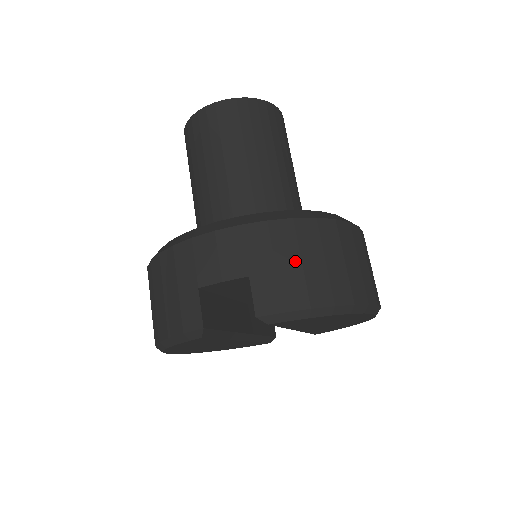
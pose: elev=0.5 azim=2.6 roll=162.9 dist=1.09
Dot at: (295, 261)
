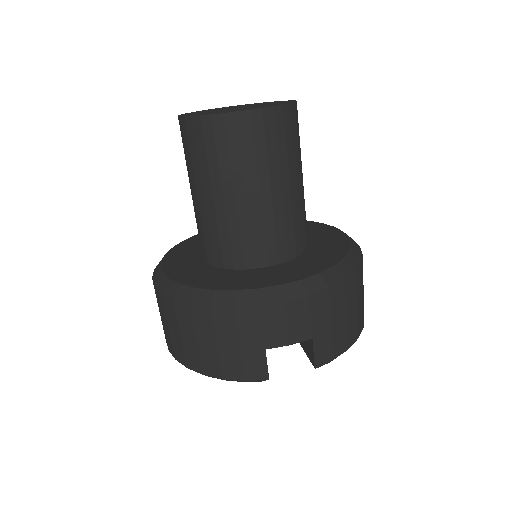
Dot at: (343, 316)
